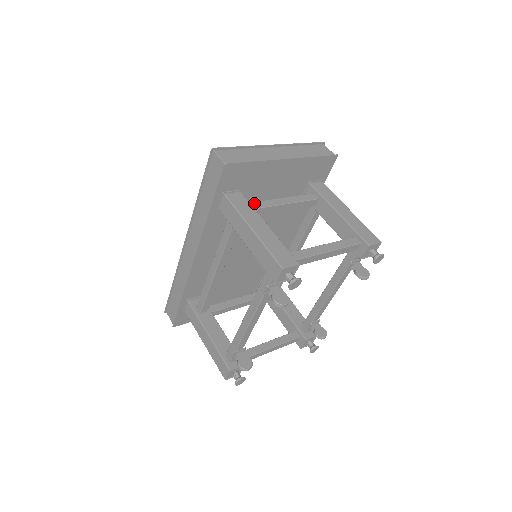
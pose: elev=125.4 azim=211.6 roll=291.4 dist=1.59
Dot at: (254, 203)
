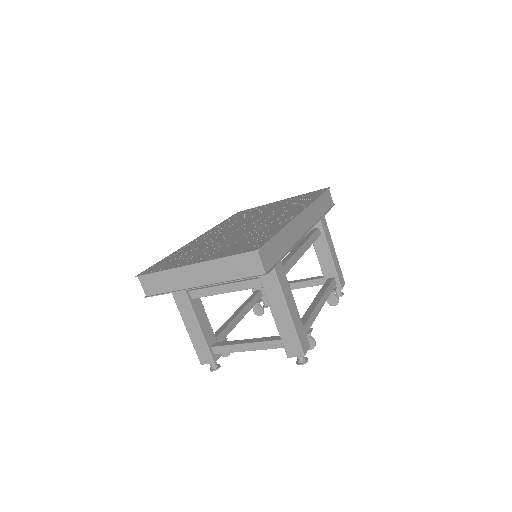
Dot at: (196, 292)
